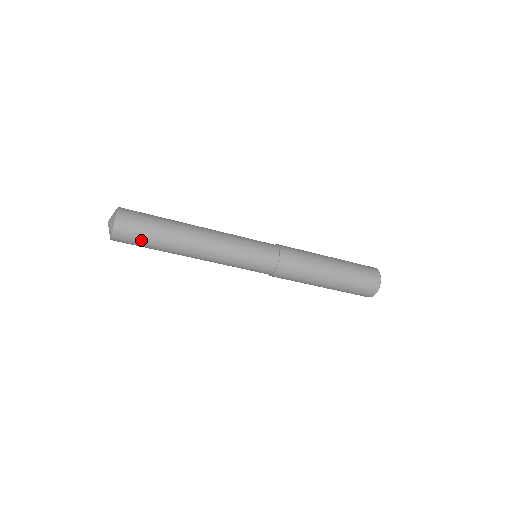
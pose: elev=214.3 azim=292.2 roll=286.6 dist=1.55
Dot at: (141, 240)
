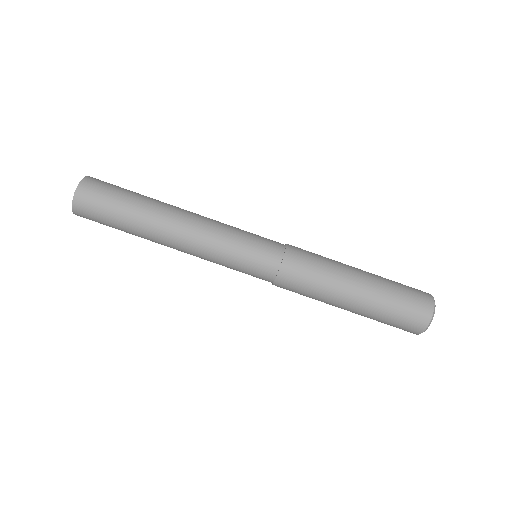
Dot at: (117, 189)
